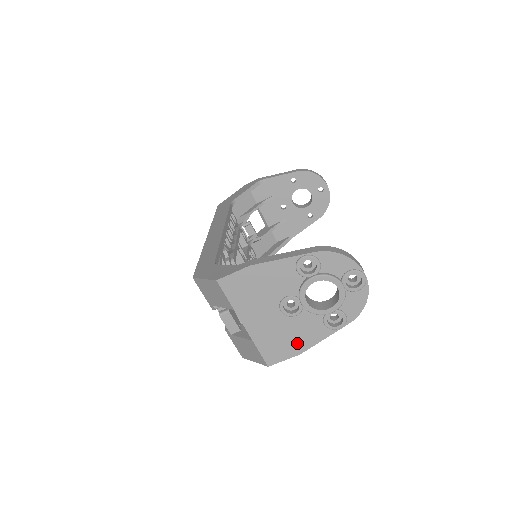
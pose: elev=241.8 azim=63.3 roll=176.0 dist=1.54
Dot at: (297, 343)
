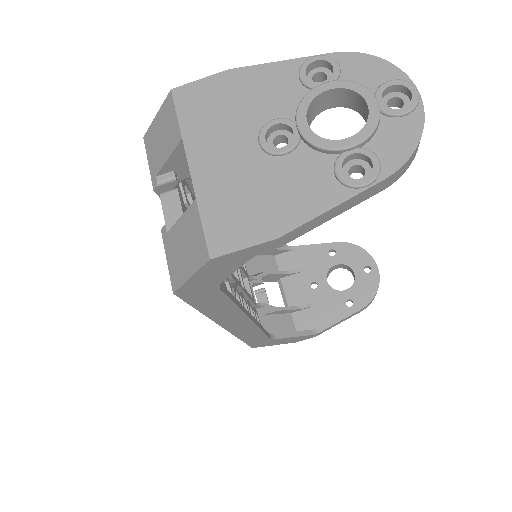
Dot at: (277, 212)
